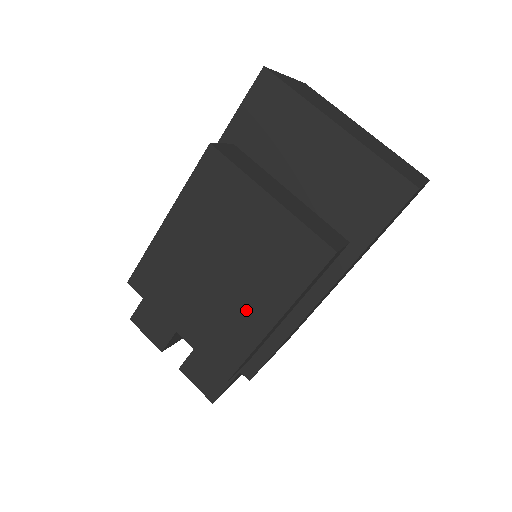
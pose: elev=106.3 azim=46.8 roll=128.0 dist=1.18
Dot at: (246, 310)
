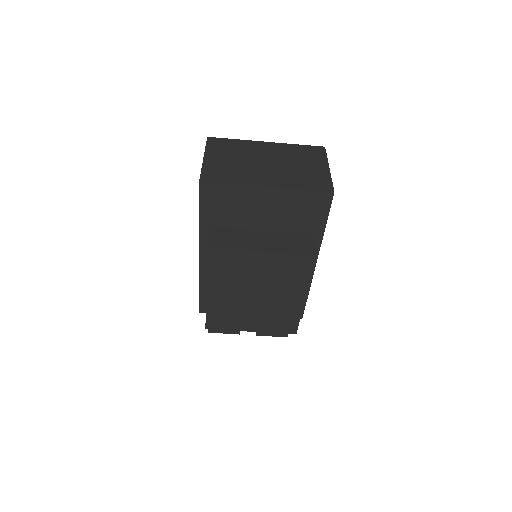
Dot at: (285, 303)
